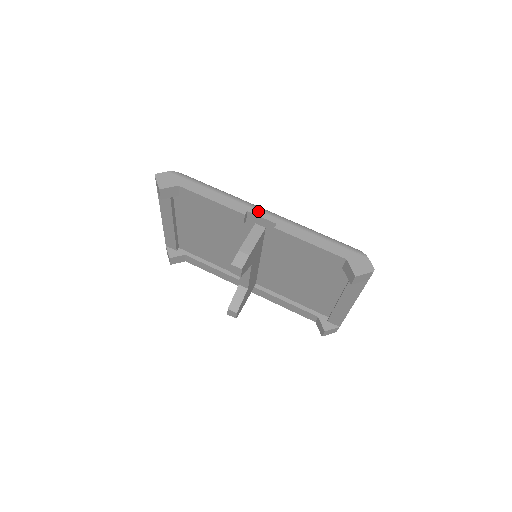
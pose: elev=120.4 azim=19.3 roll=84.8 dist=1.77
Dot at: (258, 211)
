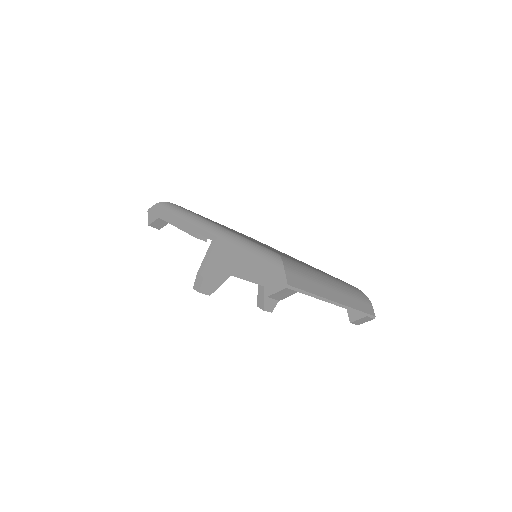
Dot at: (204, 230)
